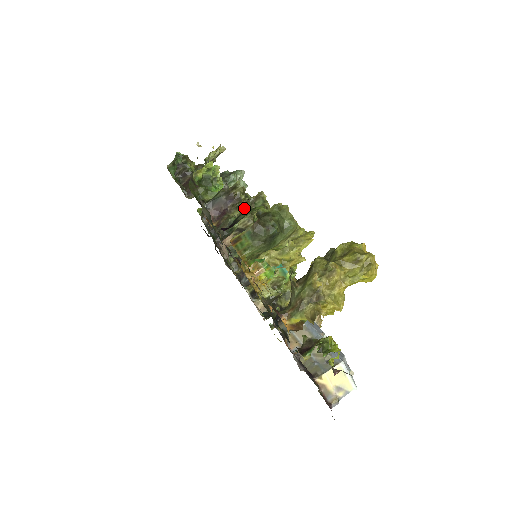
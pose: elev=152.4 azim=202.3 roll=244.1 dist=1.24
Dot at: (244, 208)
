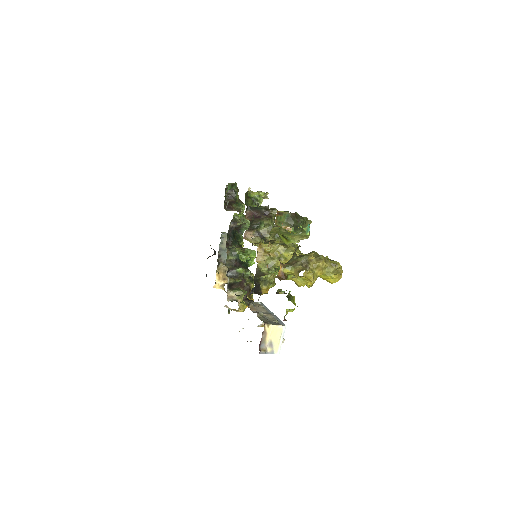
Dot at: (271, 223)
